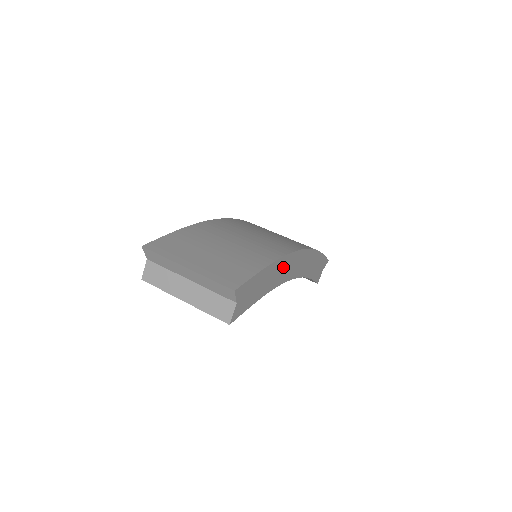
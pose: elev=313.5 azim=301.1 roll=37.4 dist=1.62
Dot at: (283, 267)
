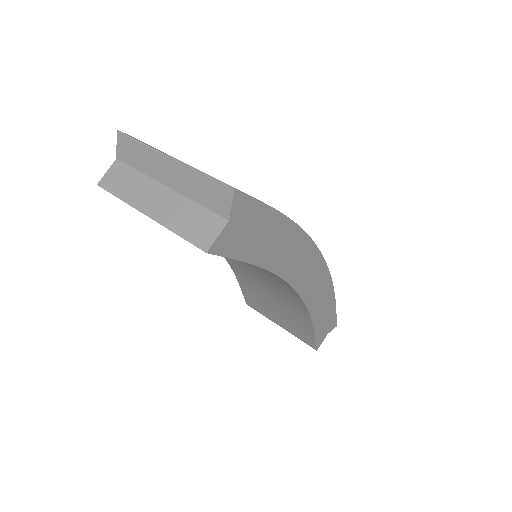
Dot at: (296, 250)
